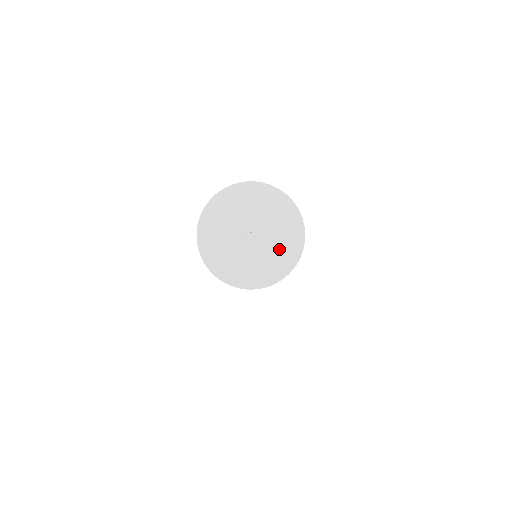
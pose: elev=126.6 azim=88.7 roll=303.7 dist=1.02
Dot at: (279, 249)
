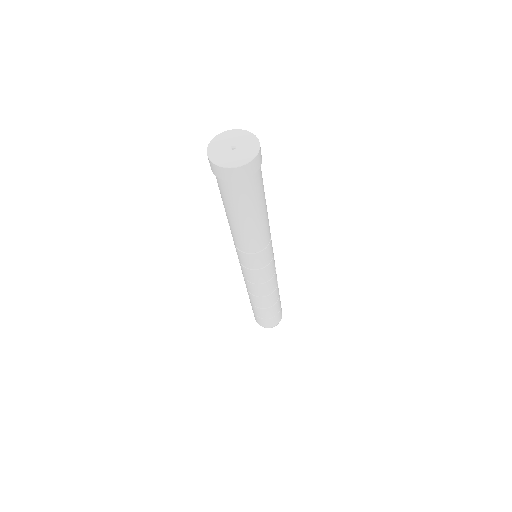
Dot at: (249, 146)
